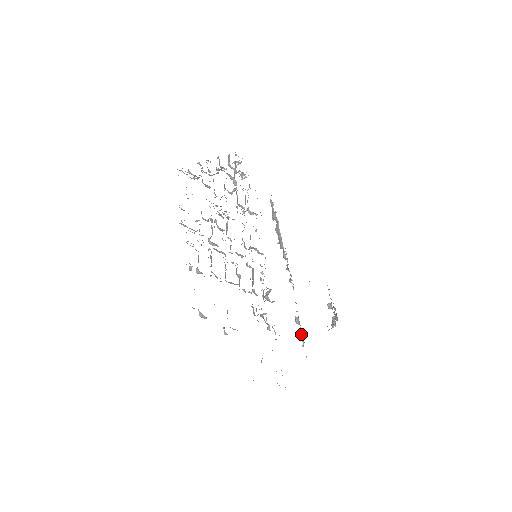
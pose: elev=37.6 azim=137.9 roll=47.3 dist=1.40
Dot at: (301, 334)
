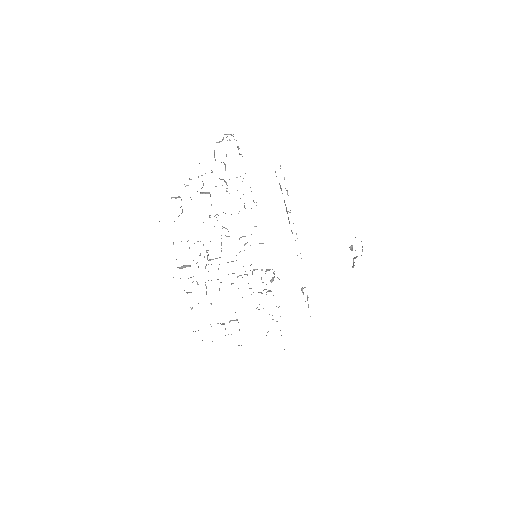
Dot at: occluded
